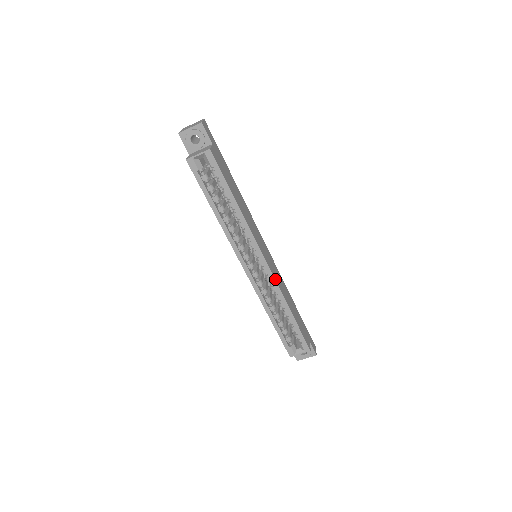
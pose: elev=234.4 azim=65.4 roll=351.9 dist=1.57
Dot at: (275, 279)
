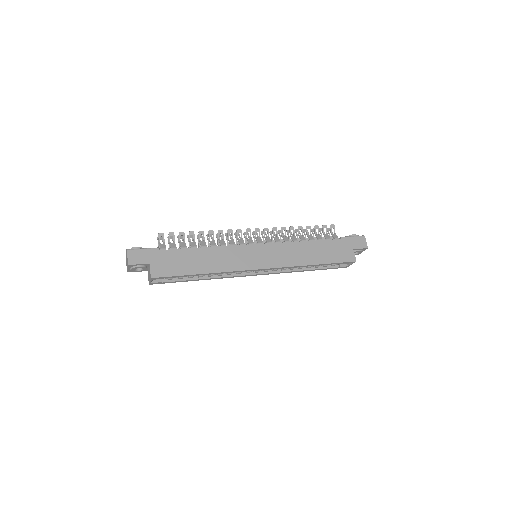
Dot at: (281, 266)
